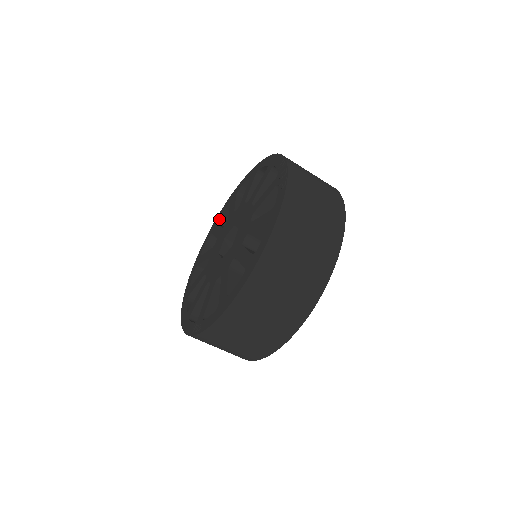
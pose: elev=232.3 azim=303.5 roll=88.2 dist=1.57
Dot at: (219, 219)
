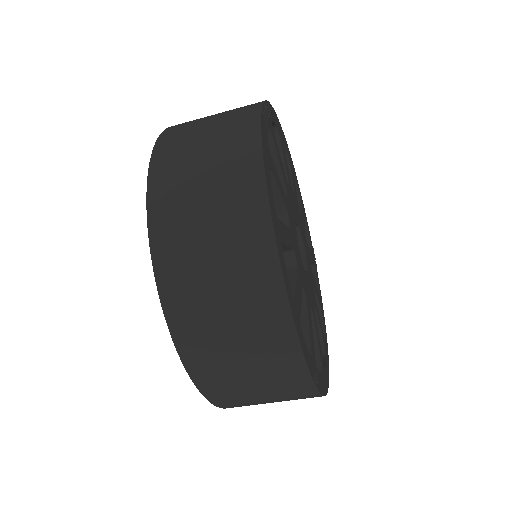
Dot at: occluded
